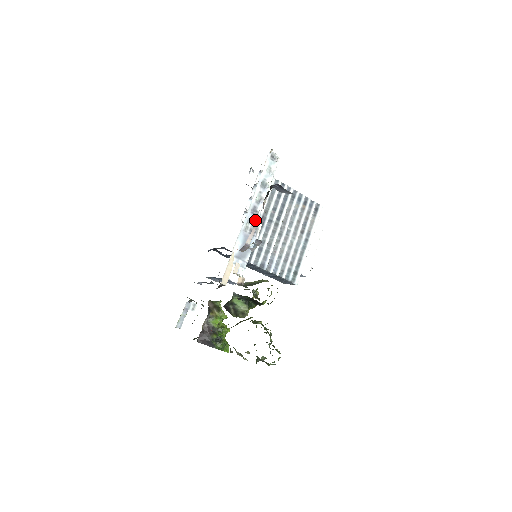
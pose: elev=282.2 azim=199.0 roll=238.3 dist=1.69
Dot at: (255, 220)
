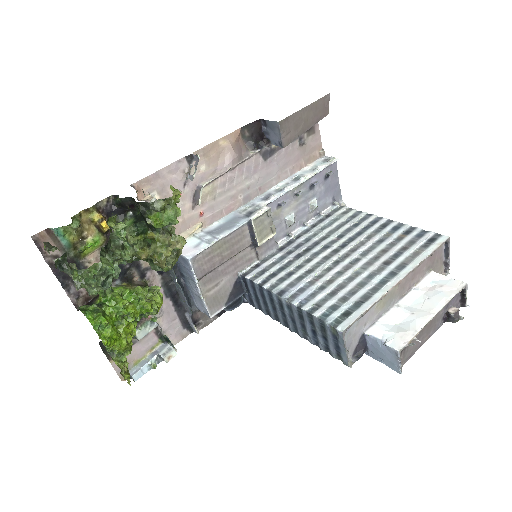
Dot at: (262, 204)
